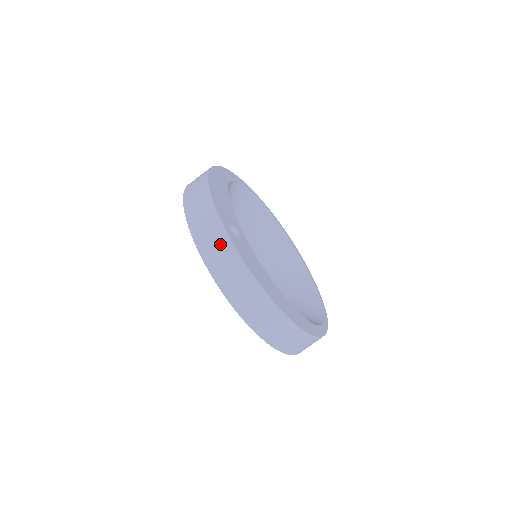
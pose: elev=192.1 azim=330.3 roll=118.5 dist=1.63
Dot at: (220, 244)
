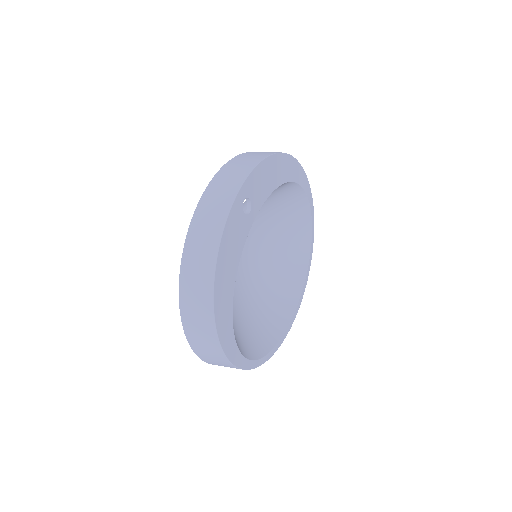
Dot at: (222, 202)
